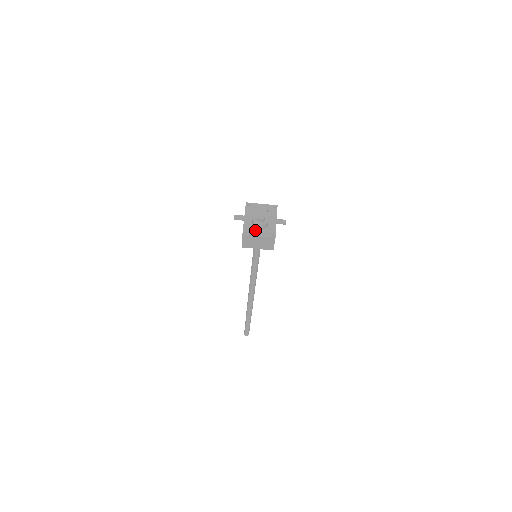
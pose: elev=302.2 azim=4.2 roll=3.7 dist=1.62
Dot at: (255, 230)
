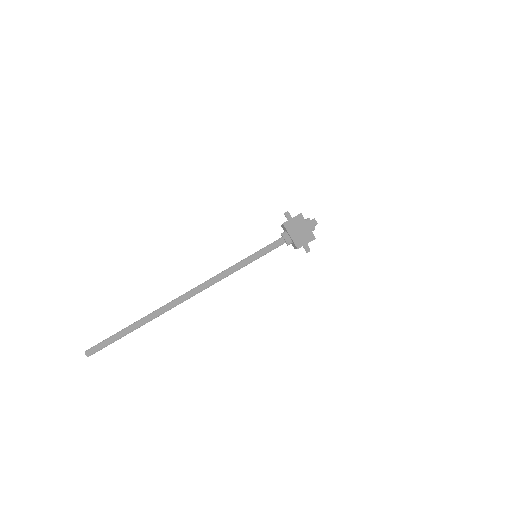
Dot at: occluded
